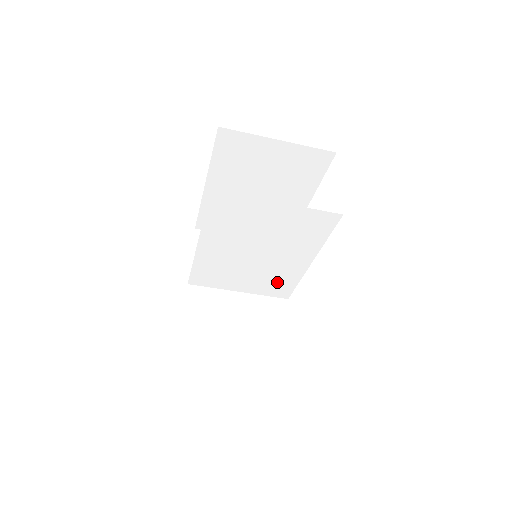
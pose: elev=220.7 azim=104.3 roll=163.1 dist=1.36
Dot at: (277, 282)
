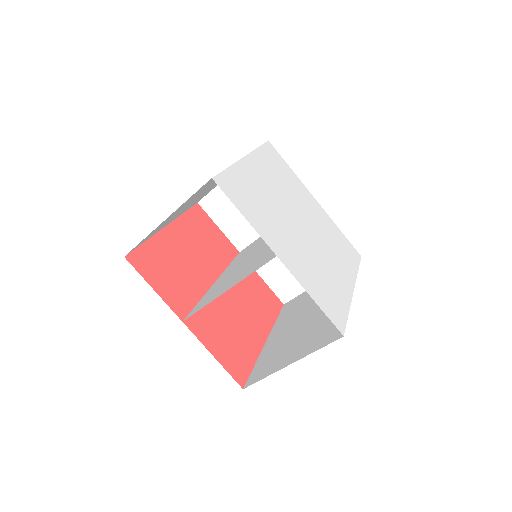
Dot at: occluded
